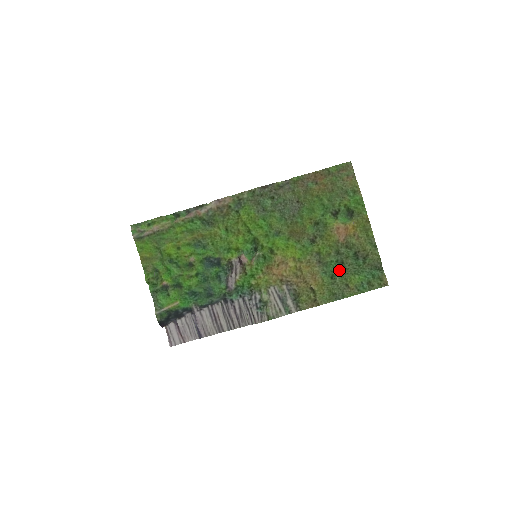
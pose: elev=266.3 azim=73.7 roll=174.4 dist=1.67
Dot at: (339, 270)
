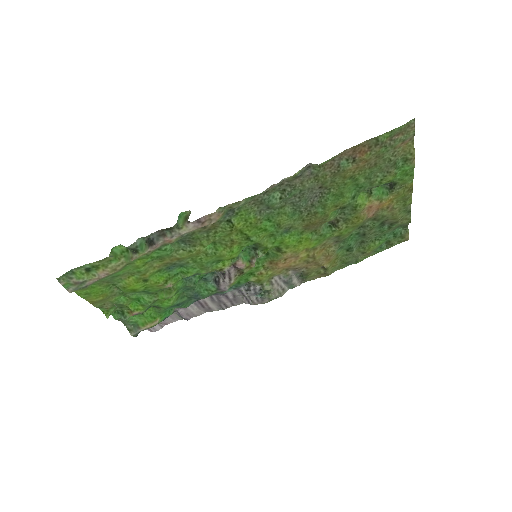
Dot at: (358, 240)
